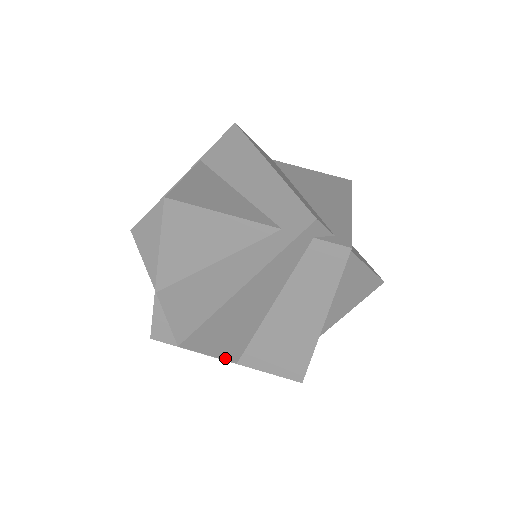
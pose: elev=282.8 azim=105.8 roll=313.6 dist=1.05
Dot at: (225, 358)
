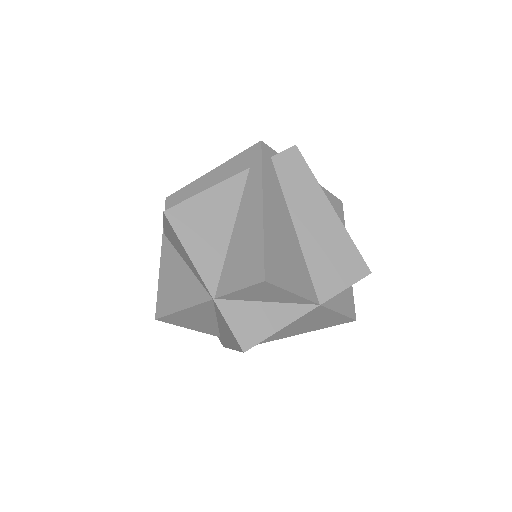
Dot at: (307, 298)
